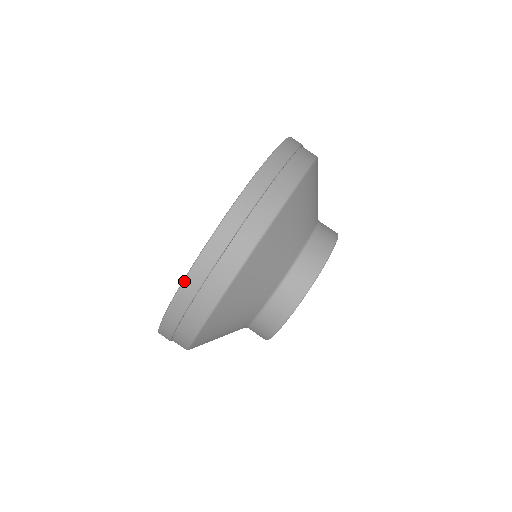
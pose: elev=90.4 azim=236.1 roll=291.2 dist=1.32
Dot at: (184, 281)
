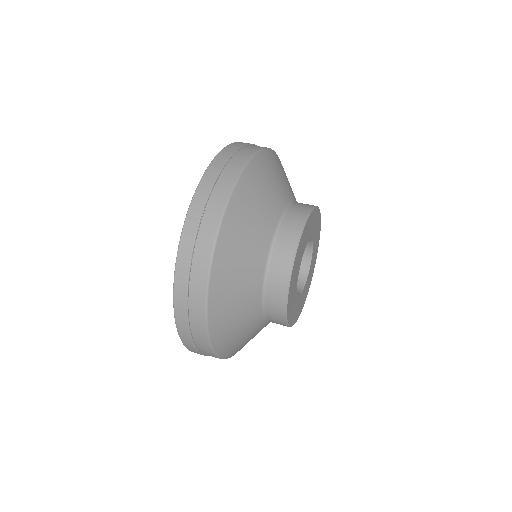
Dot at: (191, 203)
